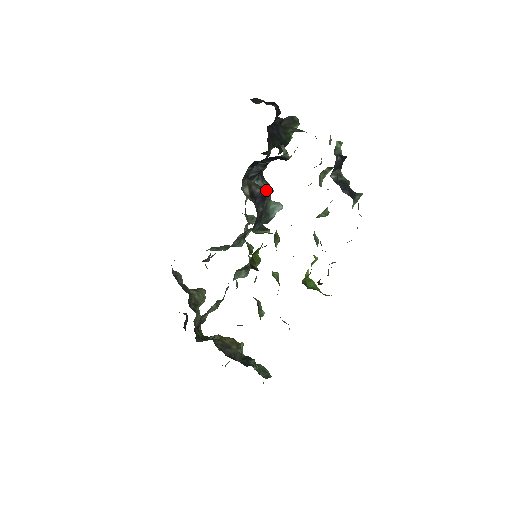
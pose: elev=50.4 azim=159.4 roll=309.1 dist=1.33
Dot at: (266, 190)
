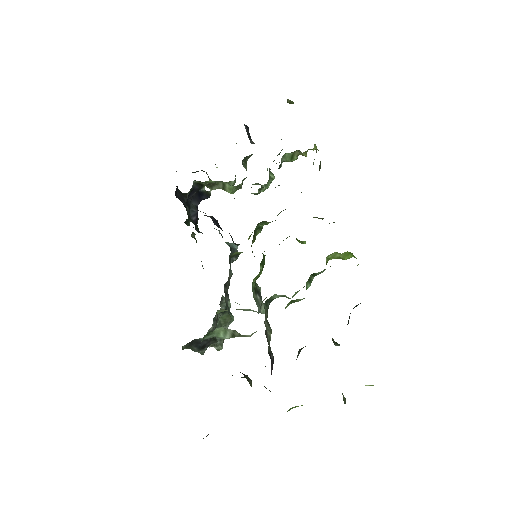
Dot at: occluded
